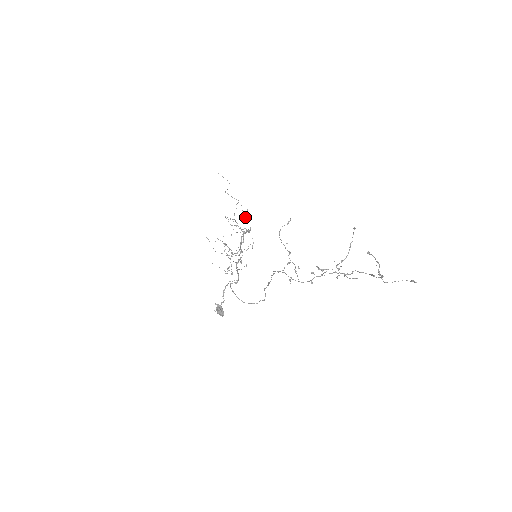
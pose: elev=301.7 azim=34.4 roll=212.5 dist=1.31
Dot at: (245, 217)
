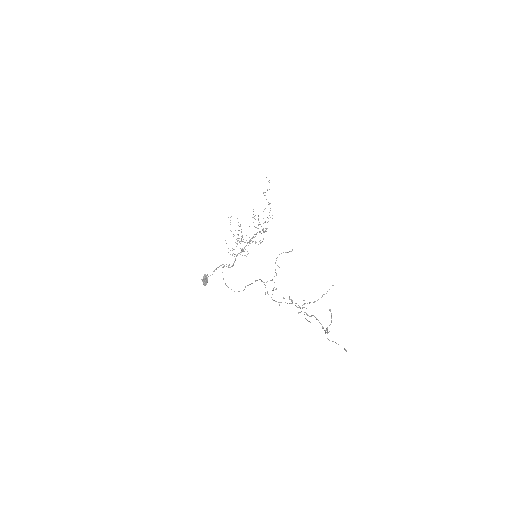
Dot at: (268, 218)
